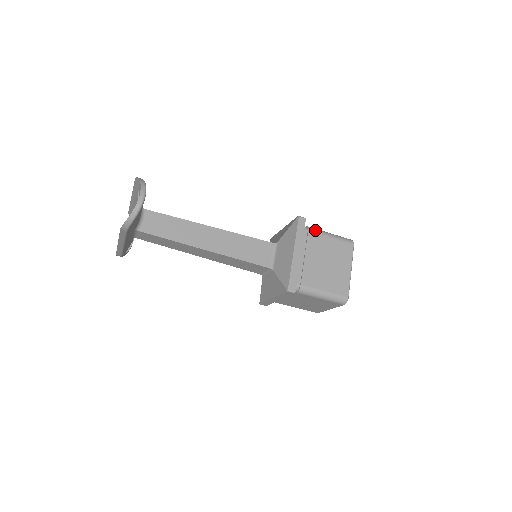
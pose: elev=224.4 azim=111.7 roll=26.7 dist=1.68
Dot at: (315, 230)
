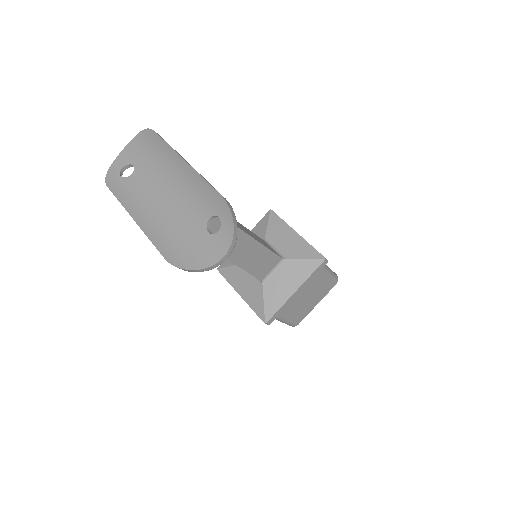
Dot at: (324, 269)
